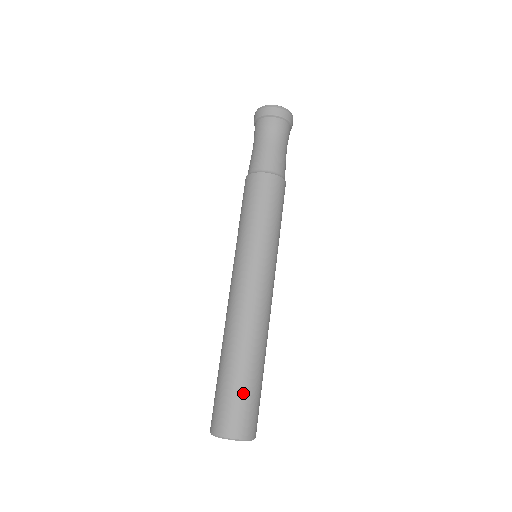
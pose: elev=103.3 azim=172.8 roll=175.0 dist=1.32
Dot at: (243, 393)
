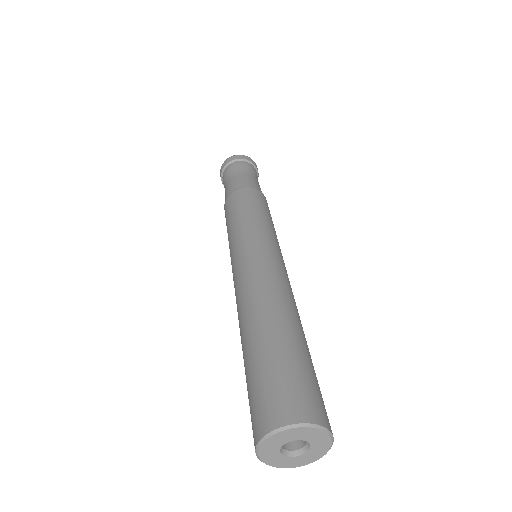
Dot at: (306, 366)
